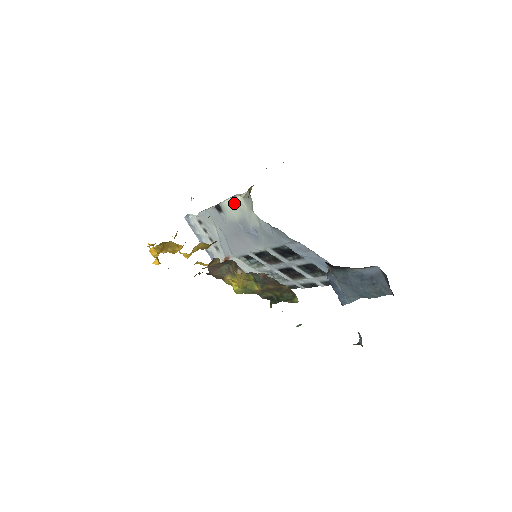
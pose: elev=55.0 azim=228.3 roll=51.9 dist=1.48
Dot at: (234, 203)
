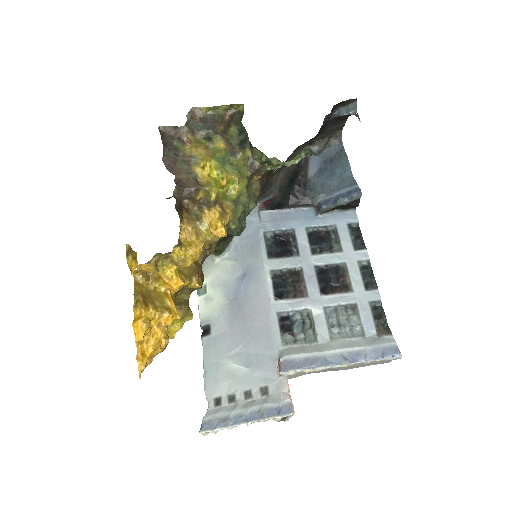
Dot at: (203, 292)
